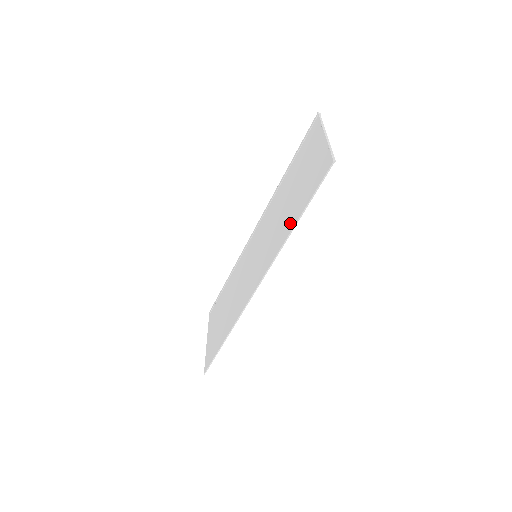
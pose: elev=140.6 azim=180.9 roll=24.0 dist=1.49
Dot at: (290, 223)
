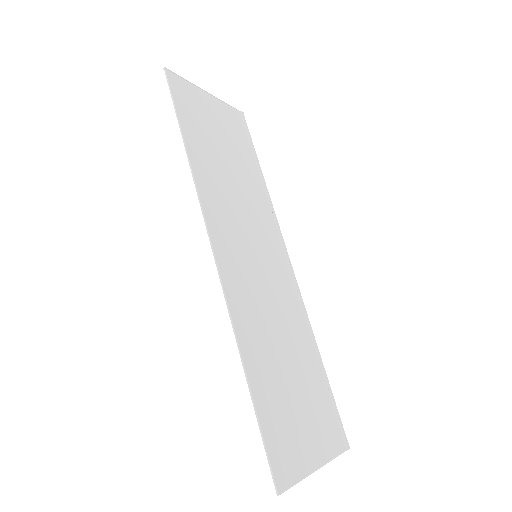
Dot at: (196, 156)
